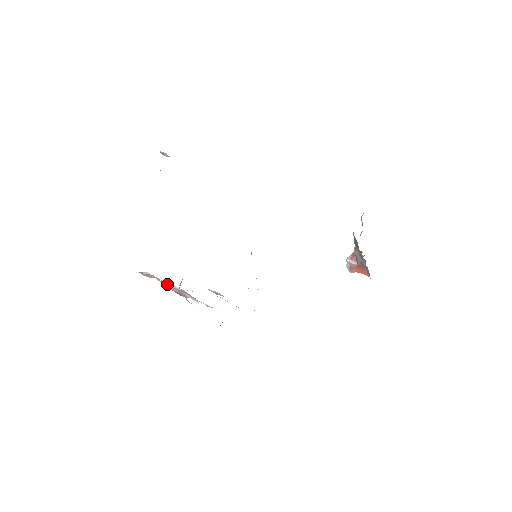
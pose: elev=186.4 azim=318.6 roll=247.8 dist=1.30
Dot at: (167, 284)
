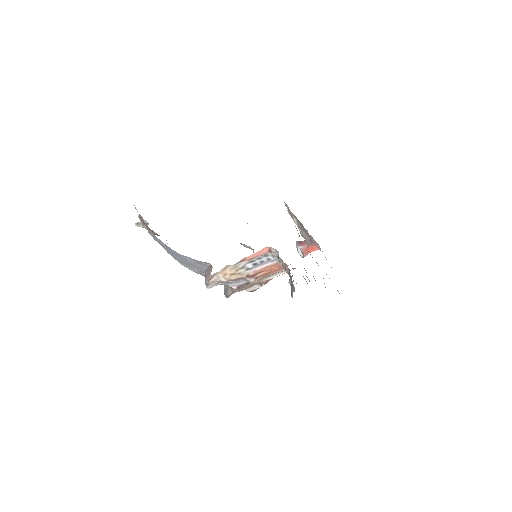
Dot at: (232, 279)
